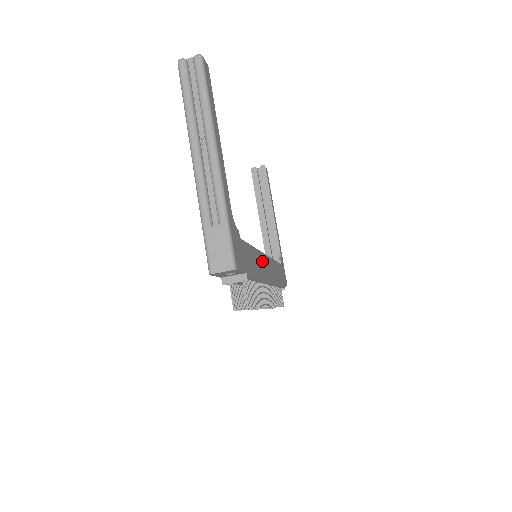
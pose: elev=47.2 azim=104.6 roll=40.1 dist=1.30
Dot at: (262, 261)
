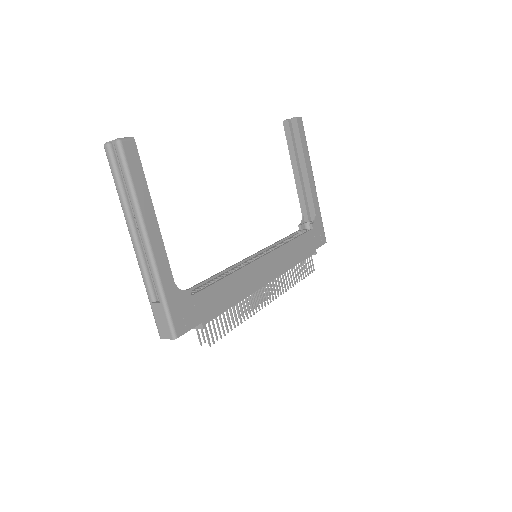
Dot at: (251, 273)
